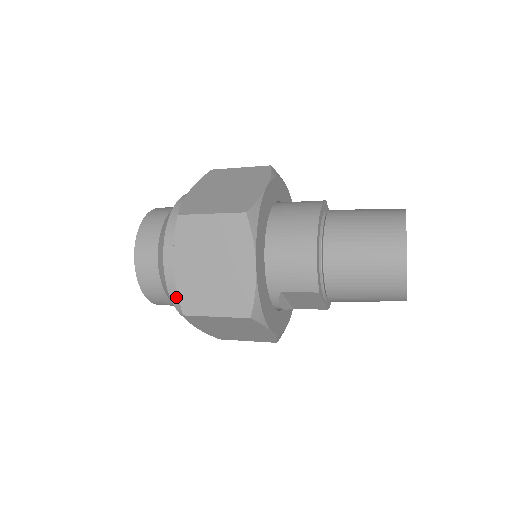
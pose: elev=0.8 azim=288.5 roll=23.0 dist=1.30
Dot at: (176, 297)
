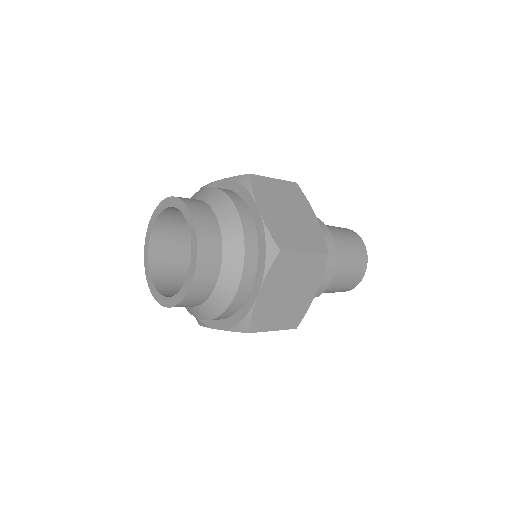
Dot at: (229, 312)
